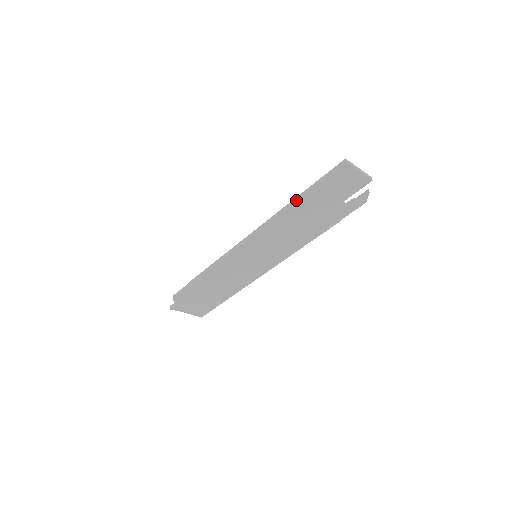
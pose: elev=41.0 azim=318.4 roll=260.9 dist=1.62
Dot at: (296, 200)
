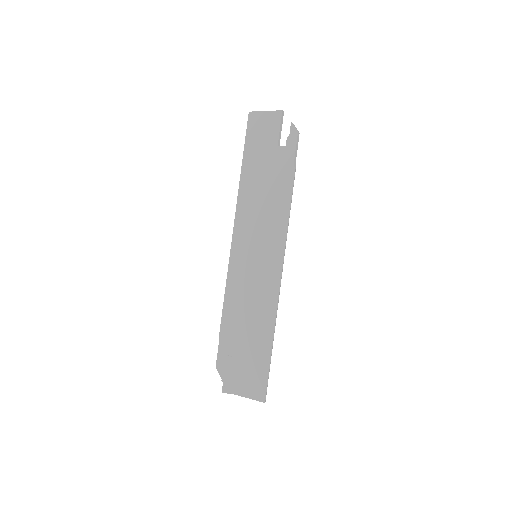
Dot at: (241, 168)
